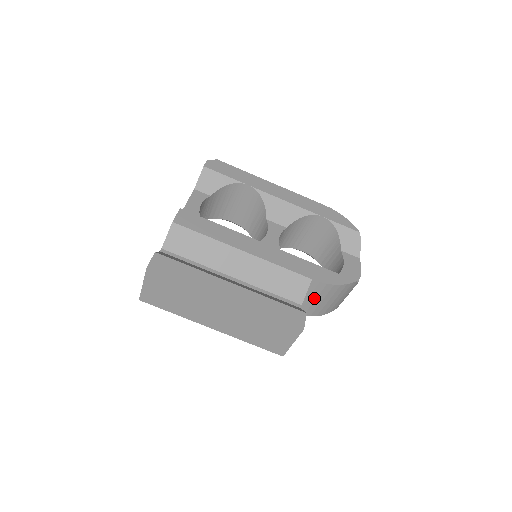
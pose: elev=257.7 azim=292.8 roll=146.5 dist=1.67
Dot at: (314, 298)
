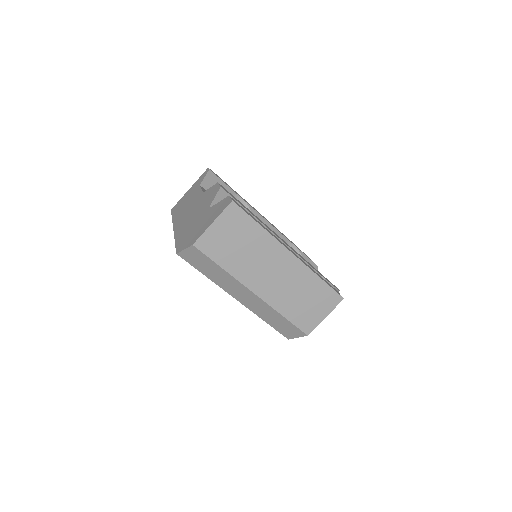
Dot at: occluded
